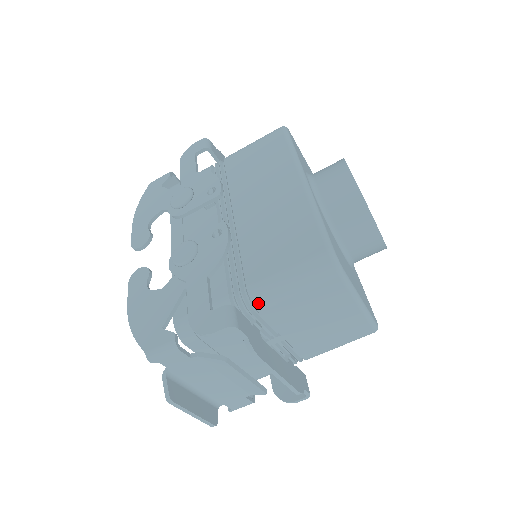
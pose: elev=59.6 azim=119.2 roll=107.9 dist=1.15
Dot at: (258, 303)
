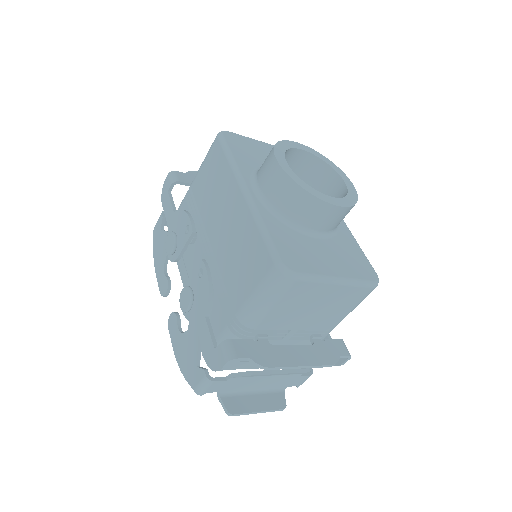
Dot at: (249, 324)
